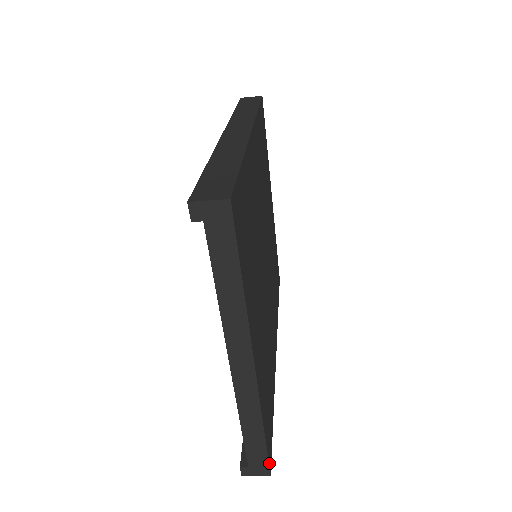
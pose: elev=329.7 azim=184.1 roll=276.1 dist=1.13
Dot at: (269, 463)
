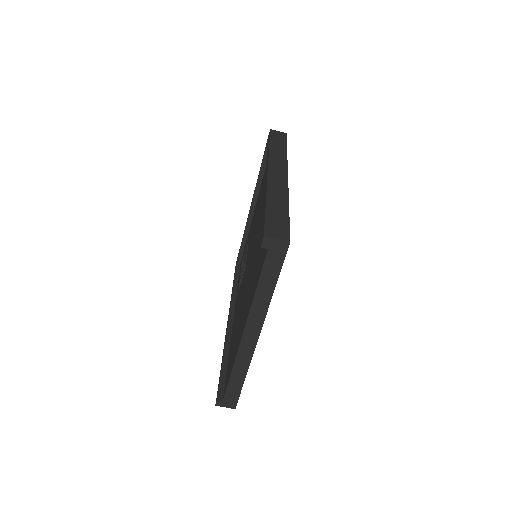
Dot at: (237, 401)
